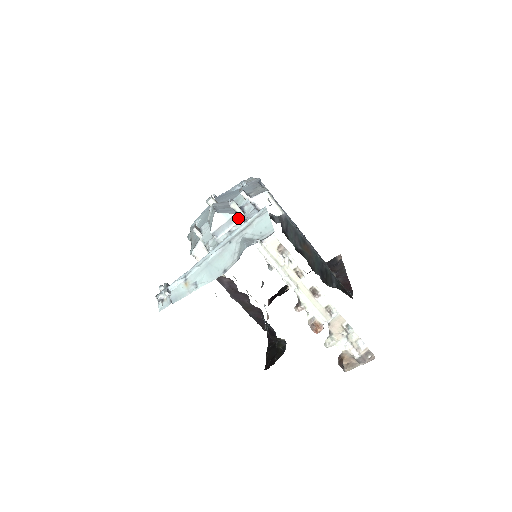
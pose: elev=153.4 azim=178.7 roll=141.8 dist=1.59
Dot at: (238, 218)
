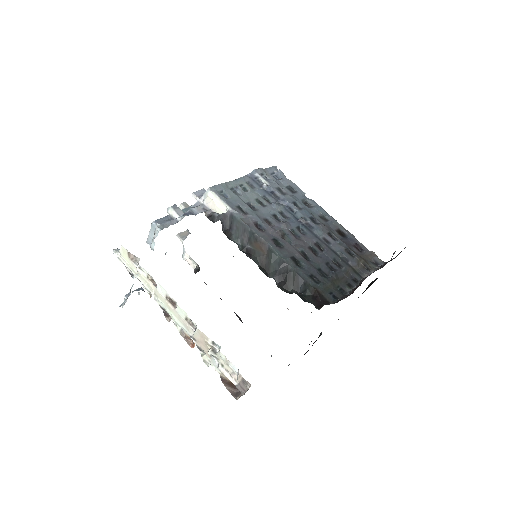
Dot at: (156, 225)
